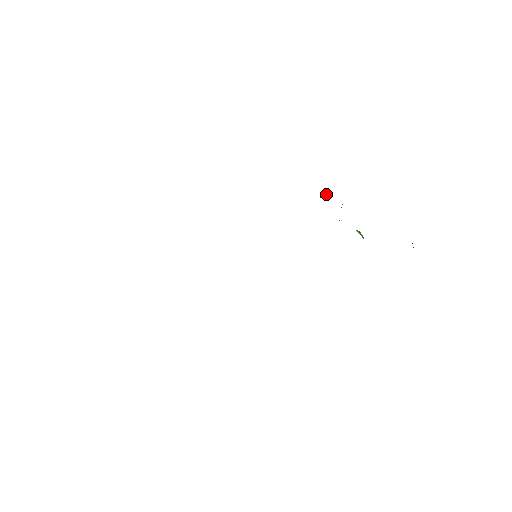
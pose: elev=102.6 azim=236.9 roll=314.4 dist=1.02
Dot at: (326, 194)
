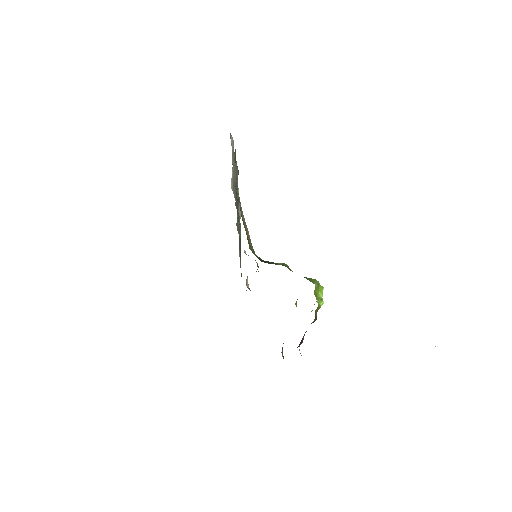
Dot at: occluded
